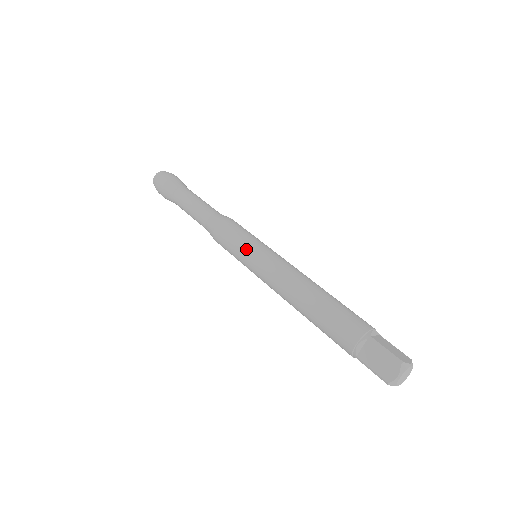
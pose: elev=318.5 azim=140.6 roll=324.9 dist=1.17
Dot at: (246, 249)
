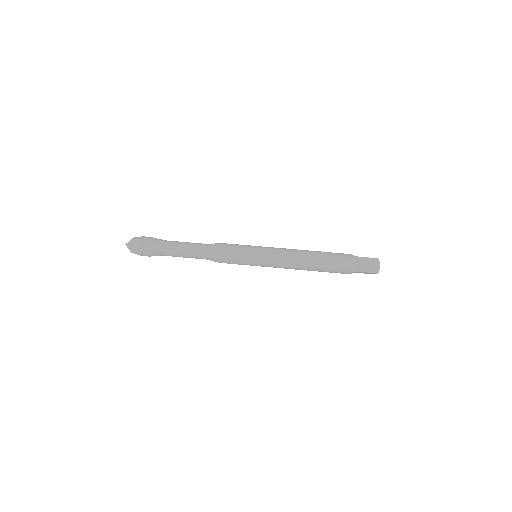
Dot at: (252, 265)
